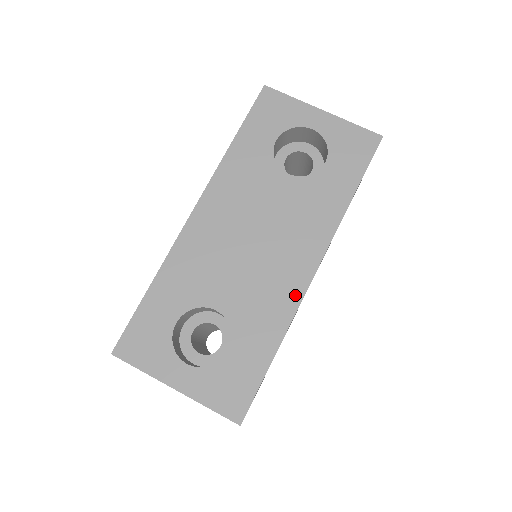
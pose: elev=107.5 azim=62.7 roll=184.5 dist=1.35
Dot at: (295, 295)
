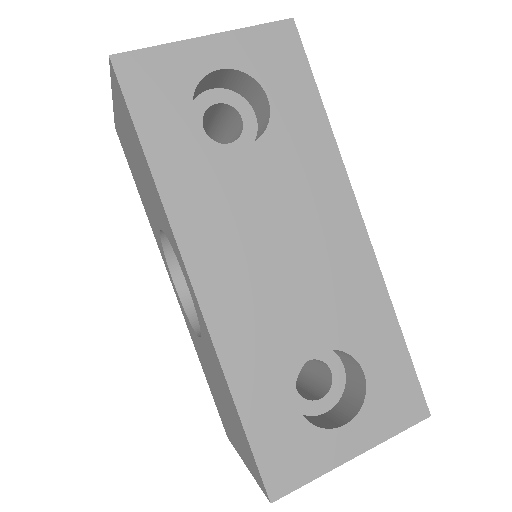
Dot at: (367, 262)
